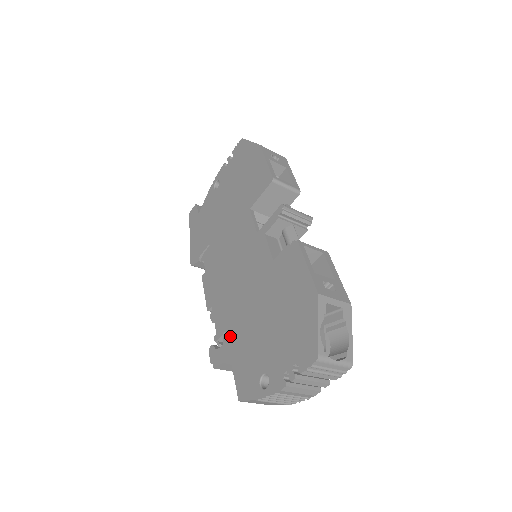
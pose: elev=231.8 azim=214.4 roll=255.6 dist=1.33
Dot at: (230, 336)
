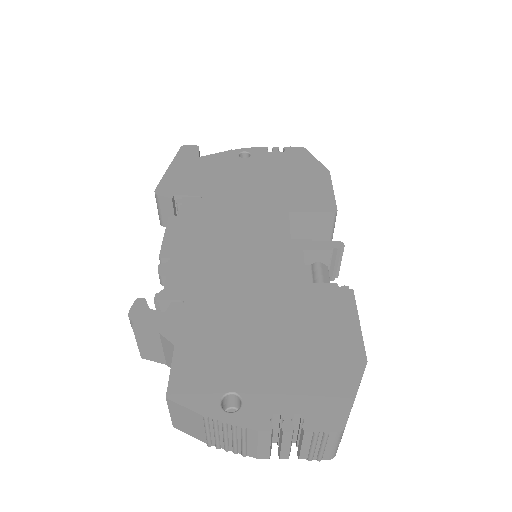
Dot at: (190, 311)
